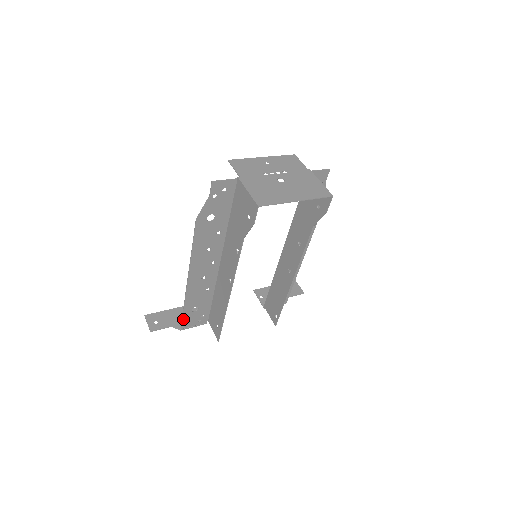
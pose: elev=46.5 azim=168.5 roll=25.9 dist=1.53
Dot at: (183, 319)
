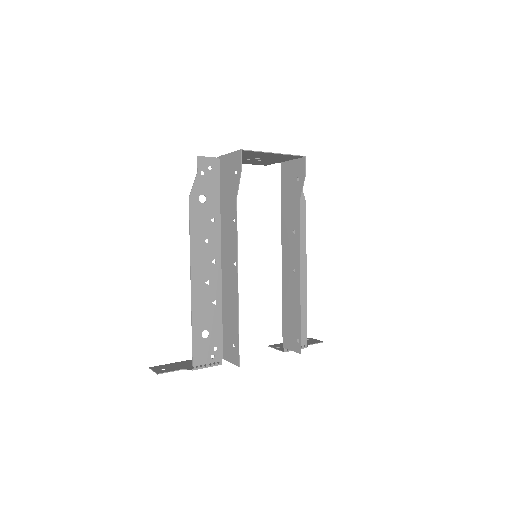
Dot at: (193, 349)
